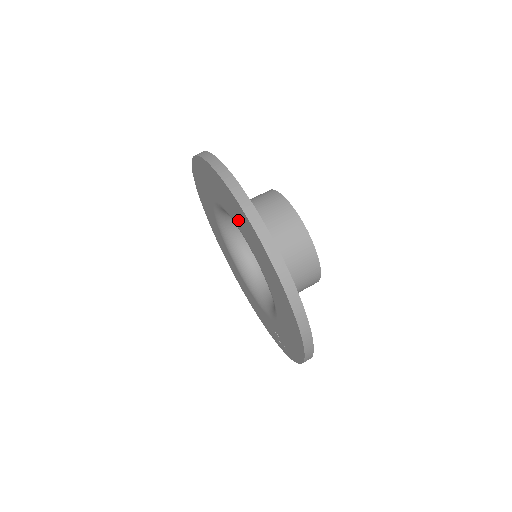
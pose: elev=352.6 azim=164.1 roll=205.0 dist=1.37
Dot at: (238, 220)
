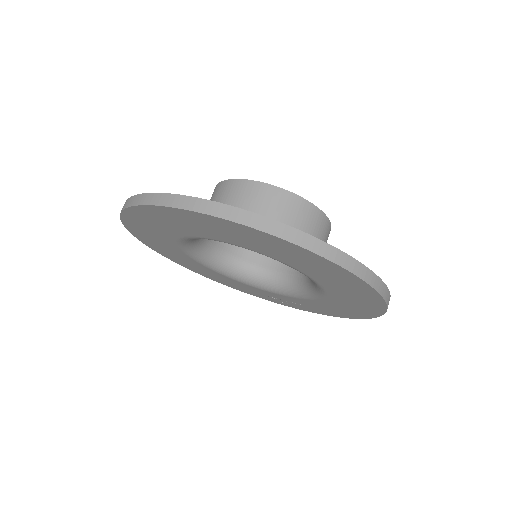
Dot at: (302, 265)
